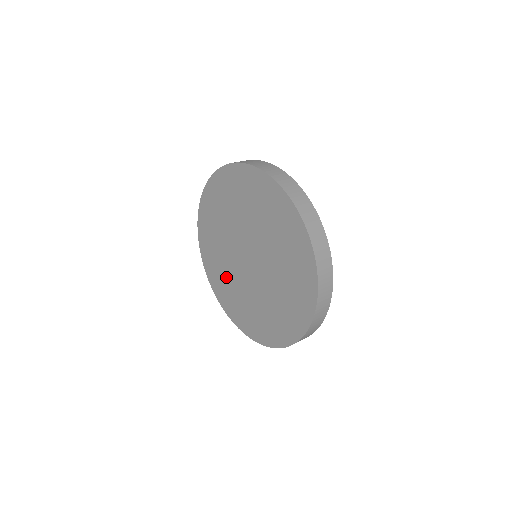
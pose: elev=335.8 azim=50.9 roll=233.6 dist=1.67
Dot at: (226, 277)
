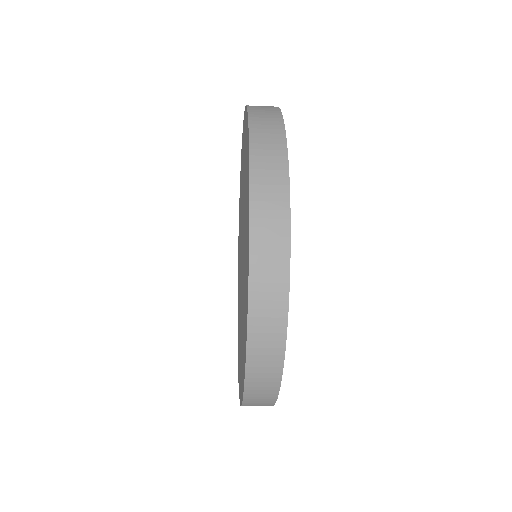
Dot at: occluded
